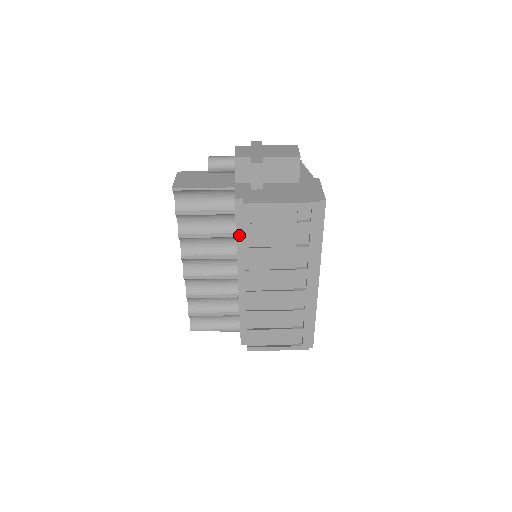
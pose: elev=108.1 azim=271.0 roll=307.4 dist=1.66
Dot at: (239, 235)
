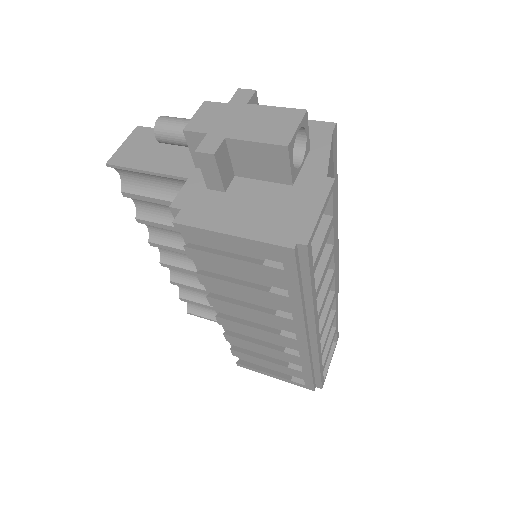
Dot at: occluded
